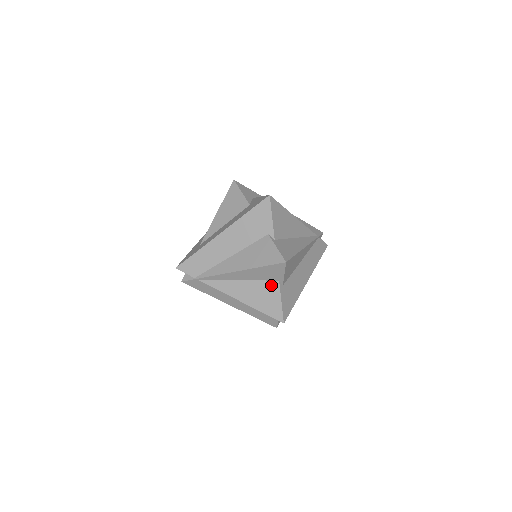
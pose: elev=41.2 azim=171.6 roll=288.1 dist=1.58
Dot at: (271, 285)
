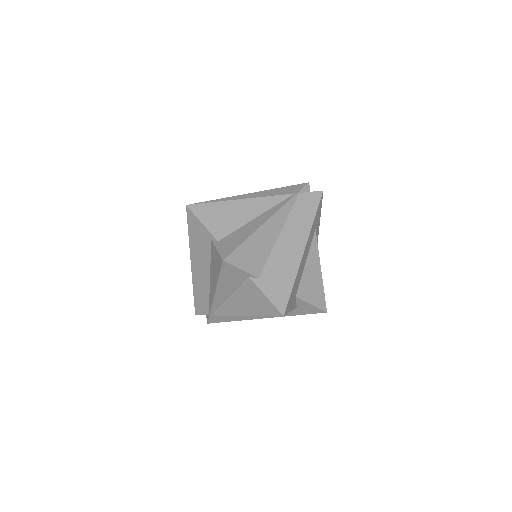
Dot at: (248, 285)
